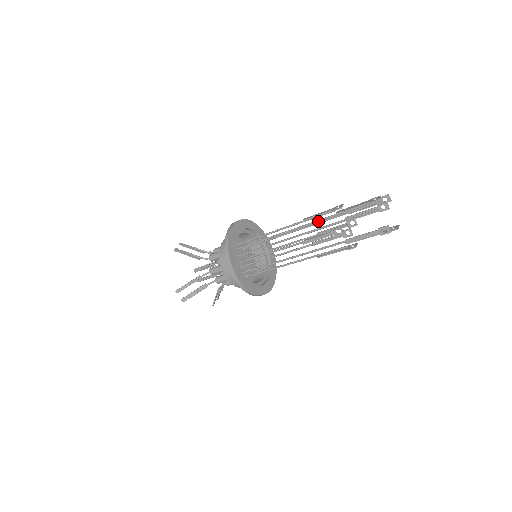
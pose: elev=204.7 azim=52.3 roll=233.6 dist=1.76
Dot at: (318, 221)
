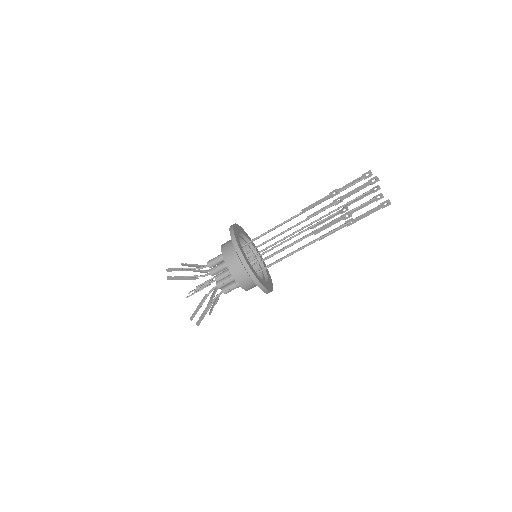
Dot at: occluded
